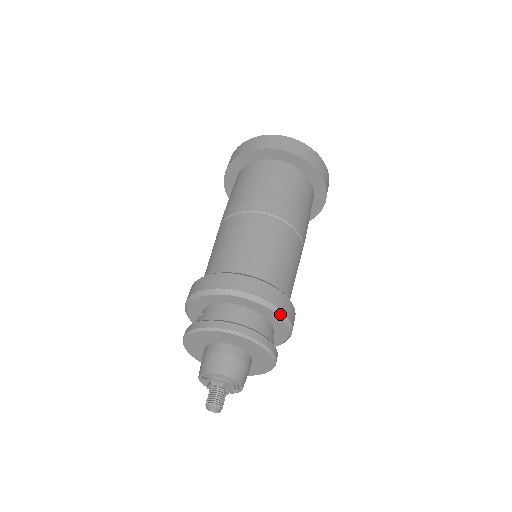
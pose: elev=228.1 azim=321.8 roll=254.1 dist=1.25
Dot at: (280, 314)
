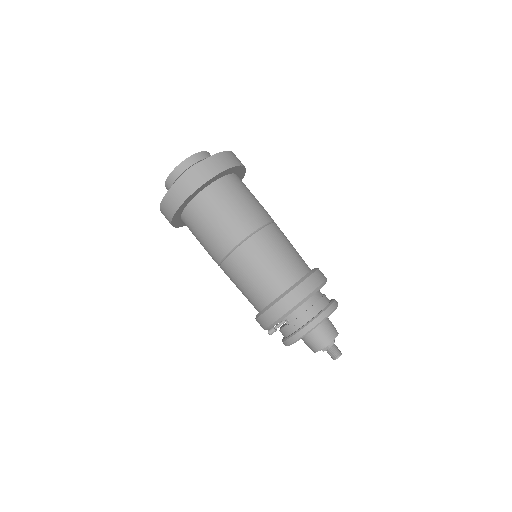
Dot at: (326, 281)
